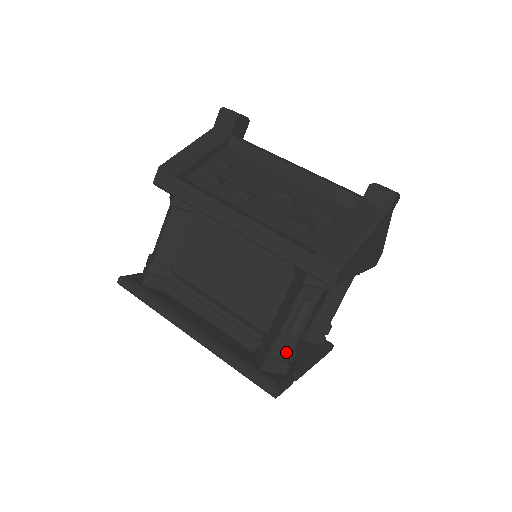
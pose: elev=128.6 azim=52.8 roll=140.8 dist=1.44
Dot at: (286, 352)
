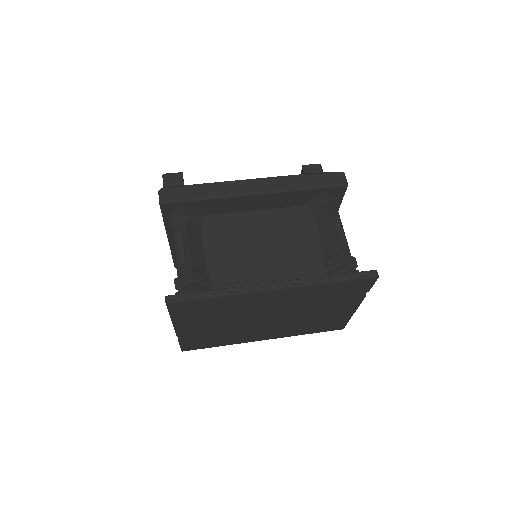
Dot at: (351, 257)
